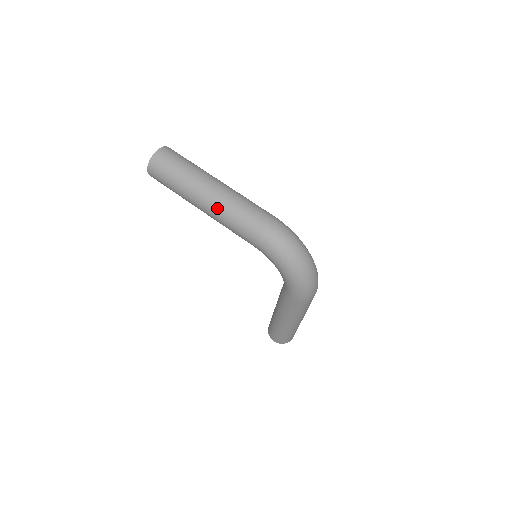
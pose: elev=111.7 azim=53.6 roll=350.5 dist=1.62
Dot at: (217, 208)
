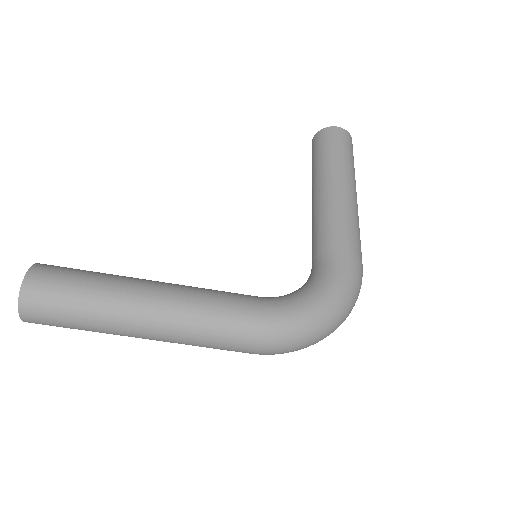
Dot at: occluded
